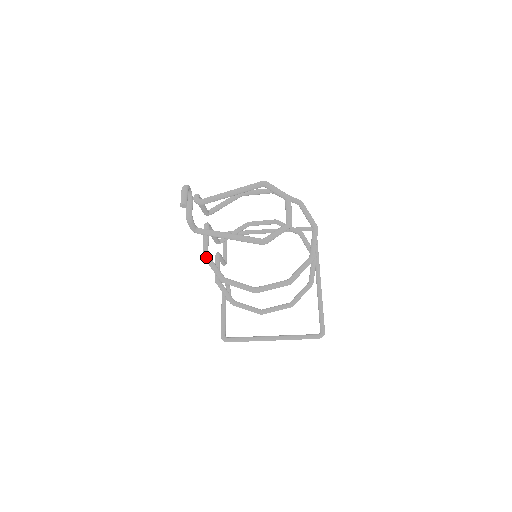
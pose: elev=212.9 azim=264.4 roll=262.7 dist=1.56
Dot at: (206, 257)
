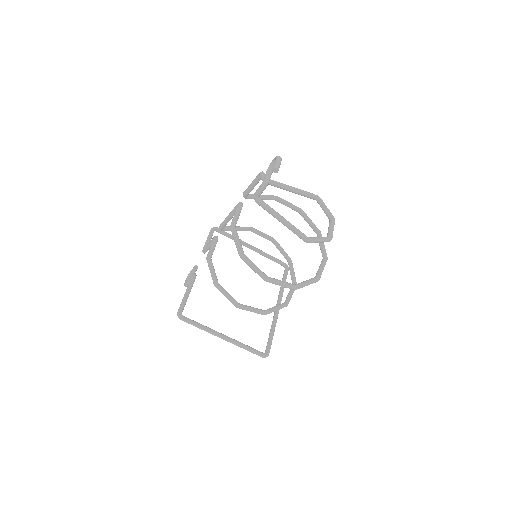
Dot at: (234, 228)
